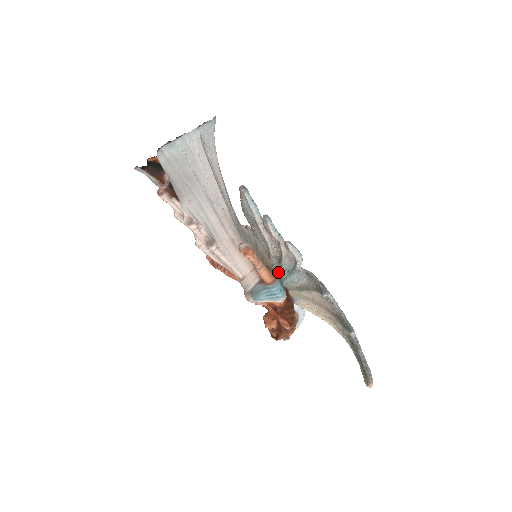
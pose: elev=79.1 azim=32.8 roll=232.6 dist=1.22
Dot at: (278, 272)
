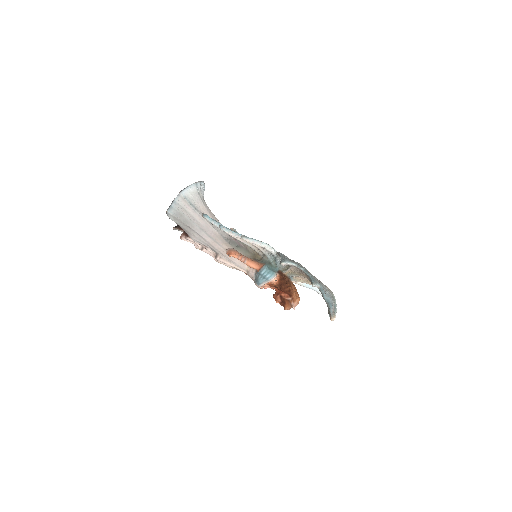
Dot at: (267, 261)
